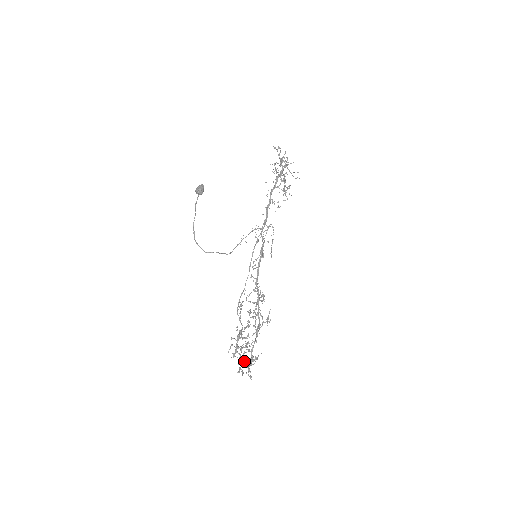
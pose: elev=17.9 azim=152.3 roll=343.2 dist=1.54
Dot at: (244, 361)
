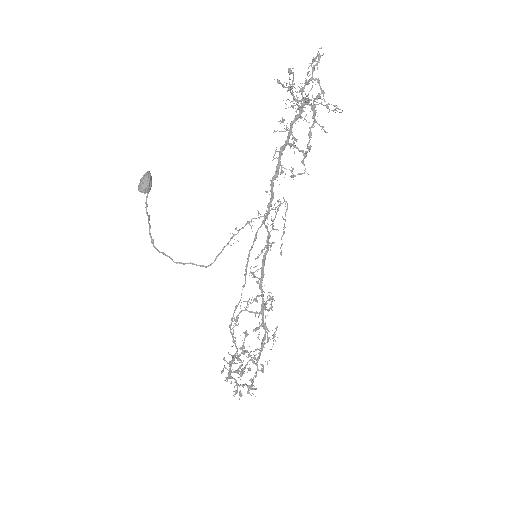
Dot at: (241, 385)
